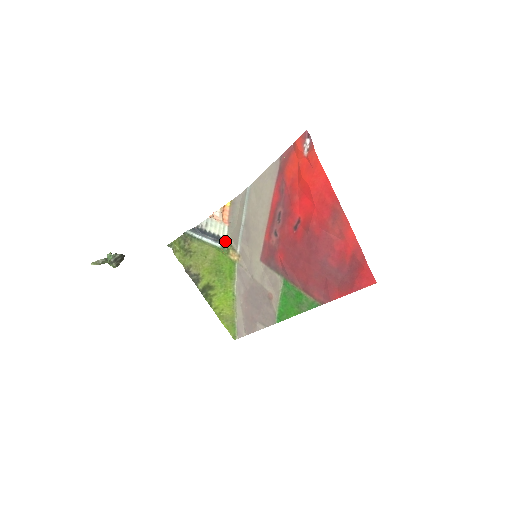
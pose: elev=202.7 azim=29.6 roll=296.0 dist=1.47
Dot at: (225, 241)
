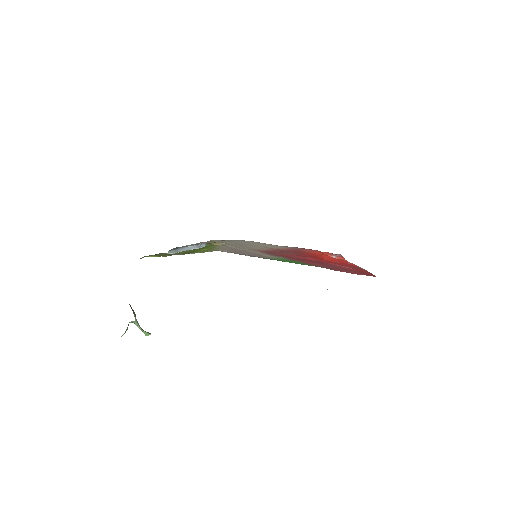
Dot at: (206, 242)
